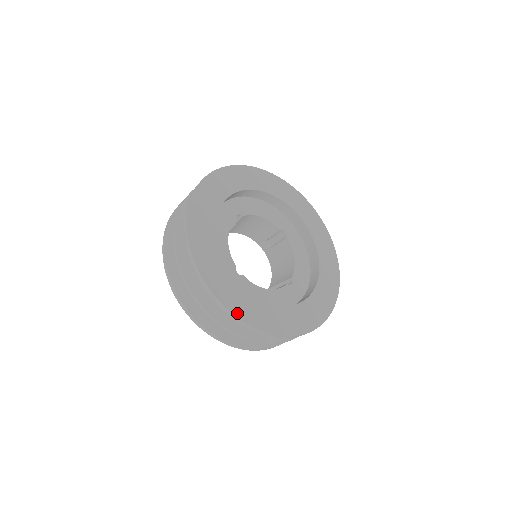
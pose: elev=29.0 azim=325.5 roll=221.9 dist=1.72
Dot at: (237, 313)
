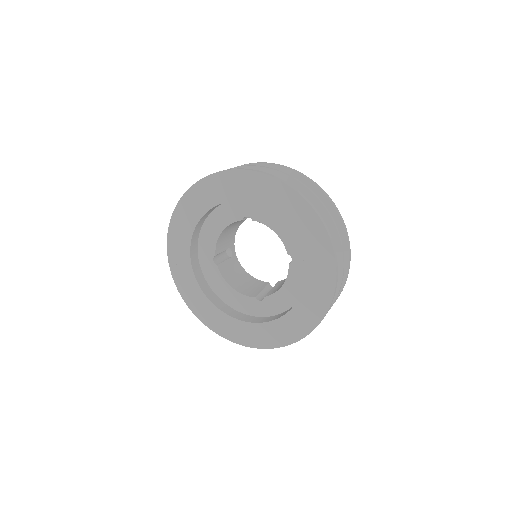
Dot at: (179, 287)
